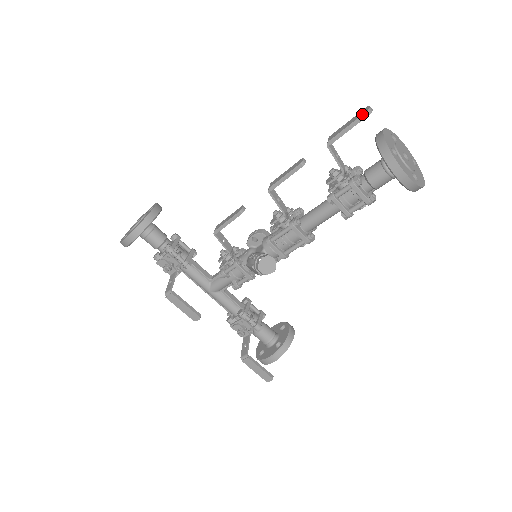
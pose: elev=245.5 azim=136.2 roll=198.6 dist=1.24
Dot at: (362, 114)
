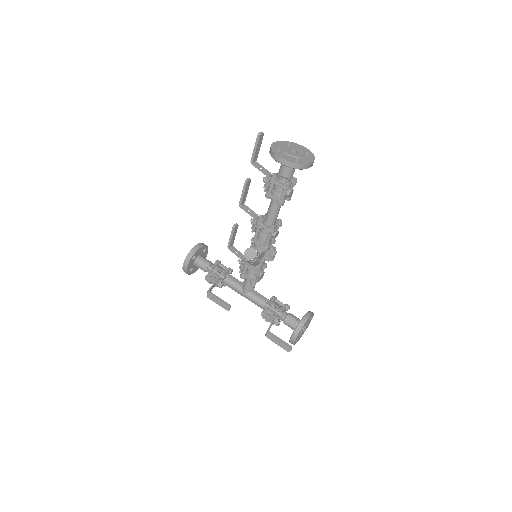
Dot at: occluded
